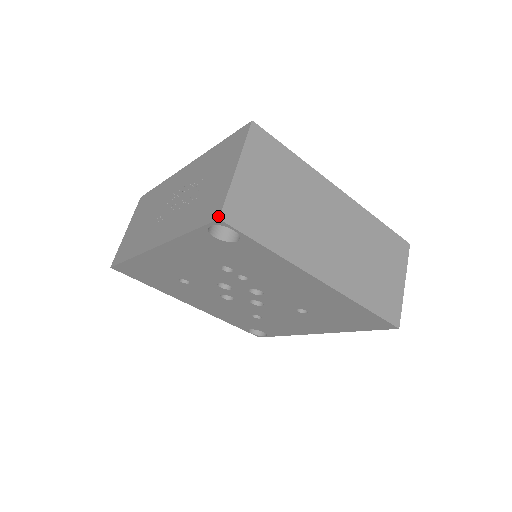
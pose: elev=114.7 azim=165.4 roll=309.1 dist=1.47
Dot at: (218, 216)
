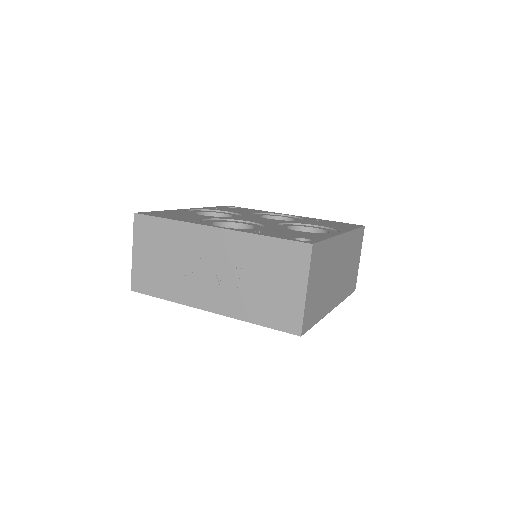
Dot at: (299, 334)
